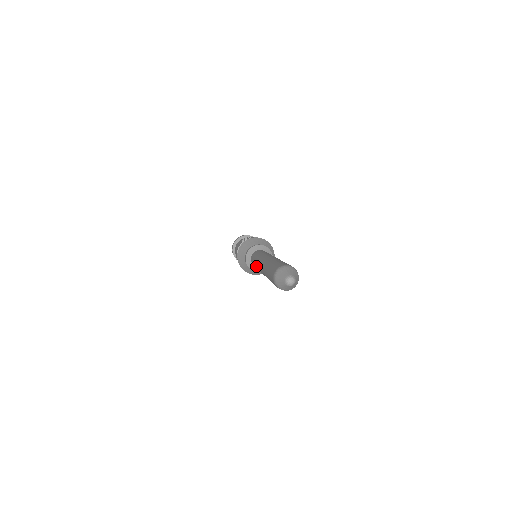
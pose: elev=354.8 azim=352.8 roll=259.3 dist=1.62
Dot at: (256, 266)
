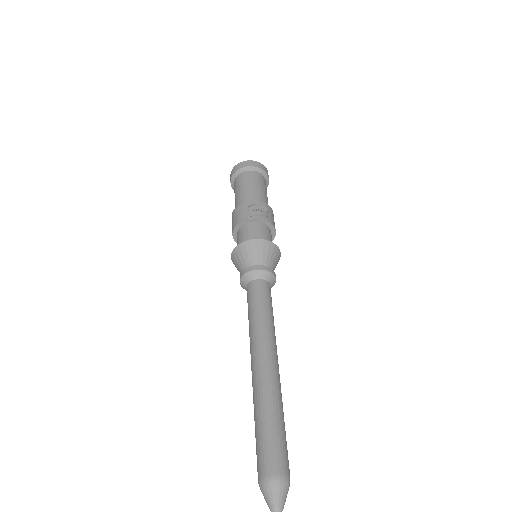
Dot at: (249, 330)
